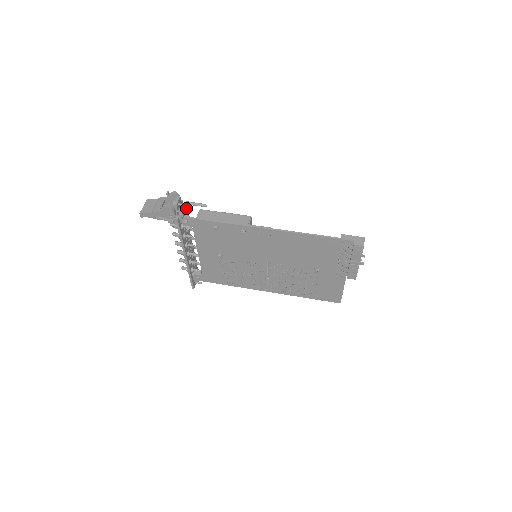
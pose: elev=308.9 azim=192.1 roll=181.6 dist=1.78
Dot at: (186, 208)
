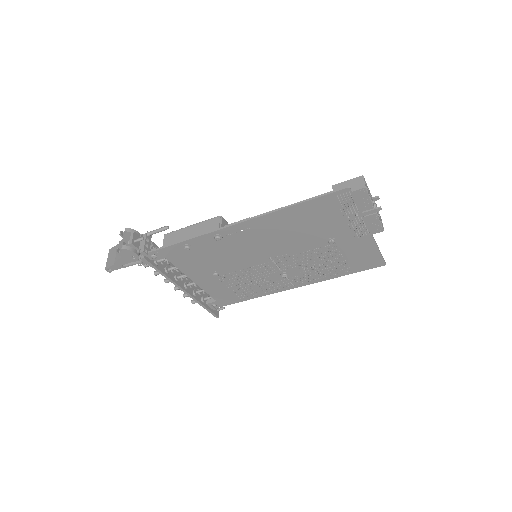
Dot at: (148, 241)
